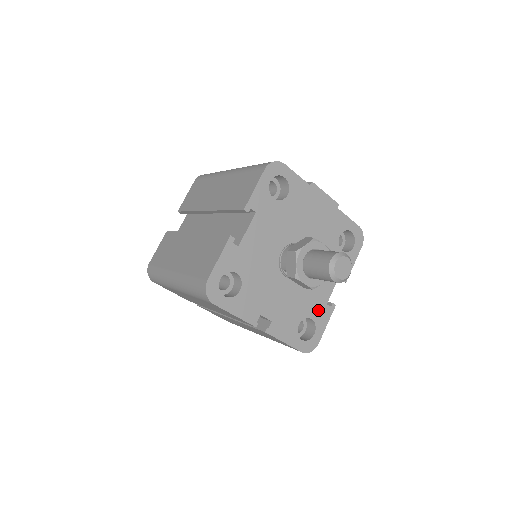
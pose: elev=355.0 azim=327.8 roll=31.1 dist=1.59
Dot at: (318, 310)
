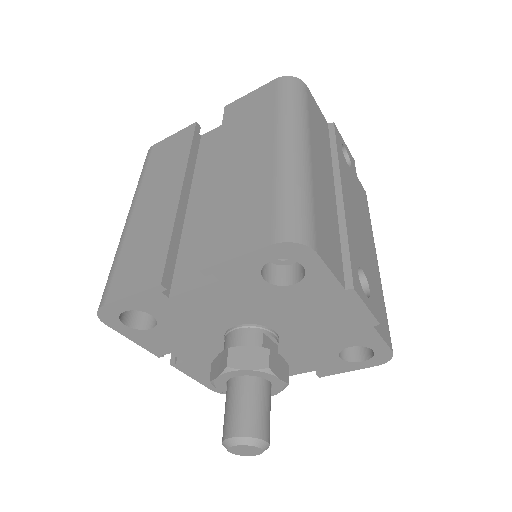
Dot at: occluded
